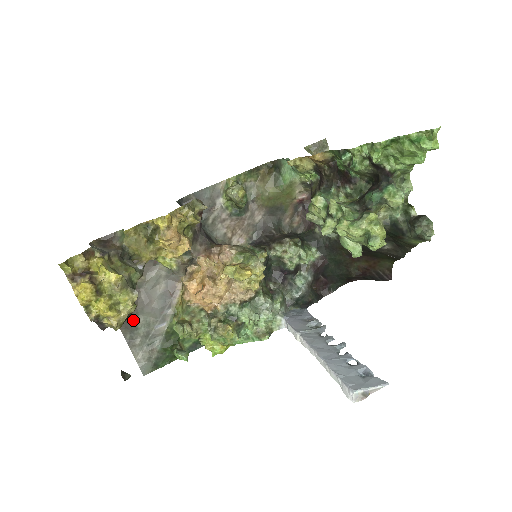
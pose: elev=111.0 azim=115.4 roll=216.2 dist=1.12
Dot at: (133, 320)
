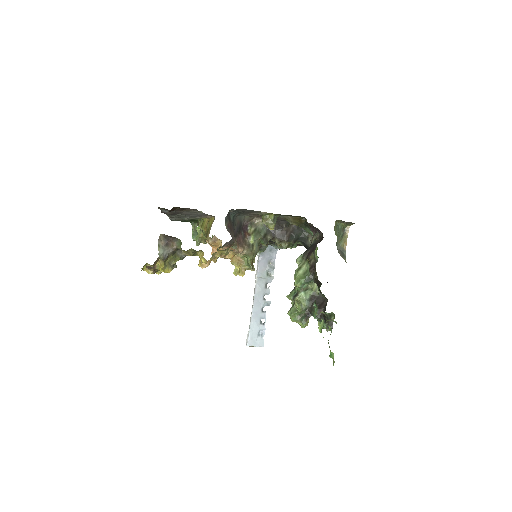
Dot at: occluded
